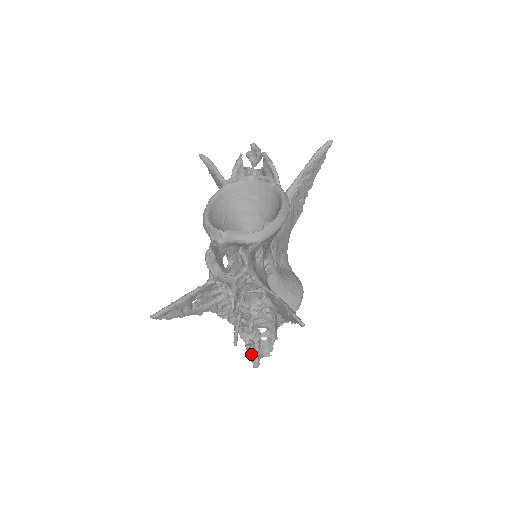
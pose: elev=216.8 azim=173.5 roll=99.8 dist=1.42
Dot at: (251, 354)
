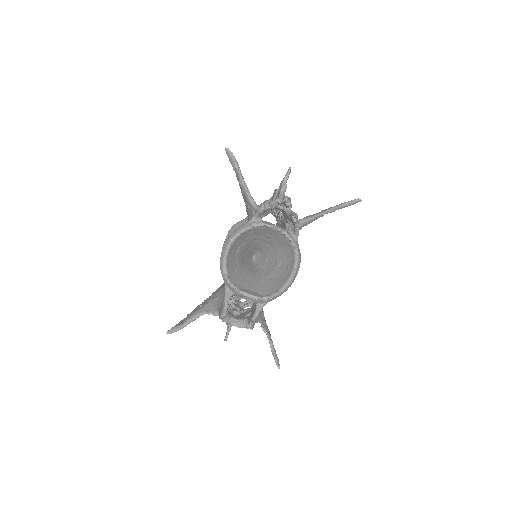
Dot at: occluded
